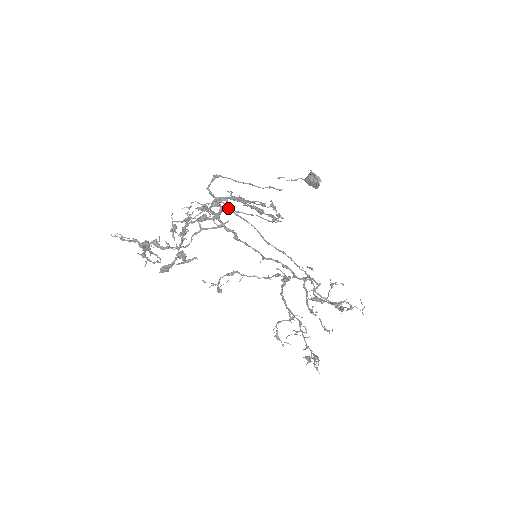
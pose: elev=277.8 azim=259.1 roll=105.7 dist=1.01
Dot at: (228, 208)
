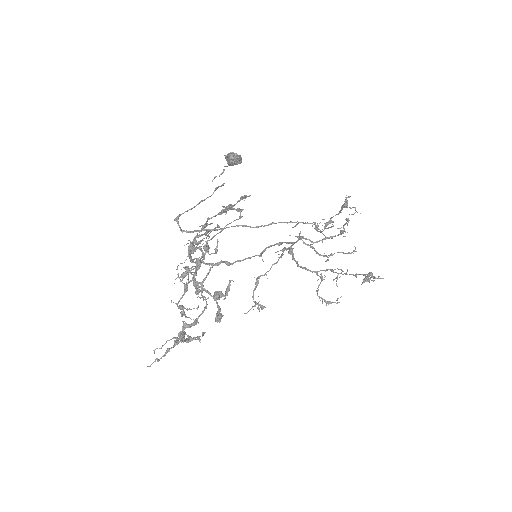
Dot at: occluded
